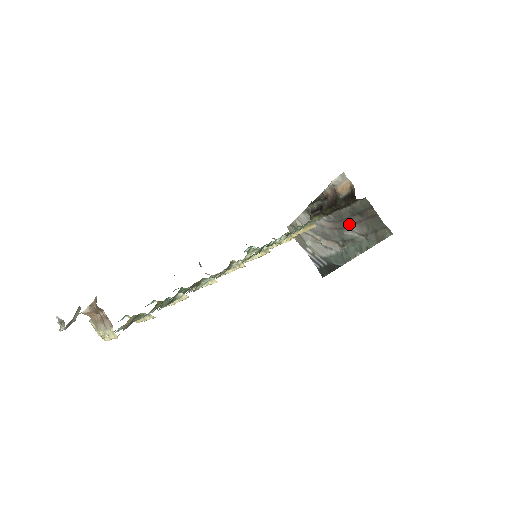
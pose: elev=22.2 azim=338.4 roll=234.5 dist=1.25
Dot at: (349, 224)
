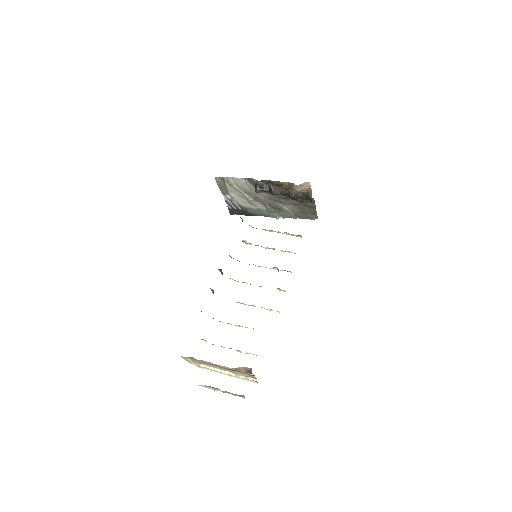
Dot at: (286, 202)
